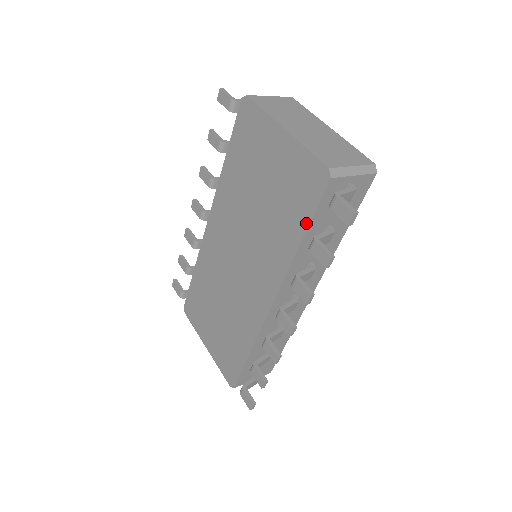
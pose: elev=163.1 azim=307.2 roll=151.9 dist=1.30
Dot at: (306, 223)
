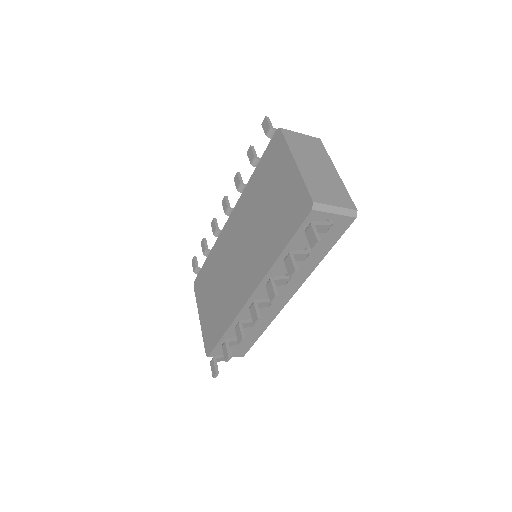
Dot at: (288, 239)
